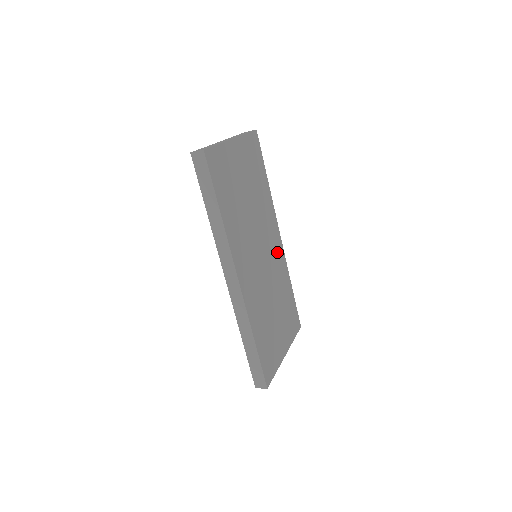
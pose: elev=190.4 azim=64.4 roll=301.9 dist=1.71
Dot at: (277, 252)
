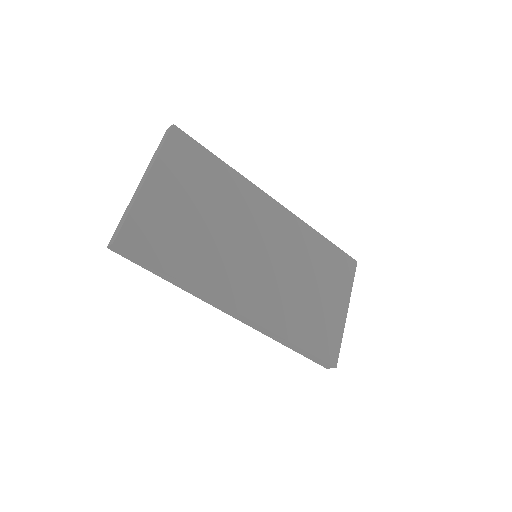
Dot at: (282, 225)
